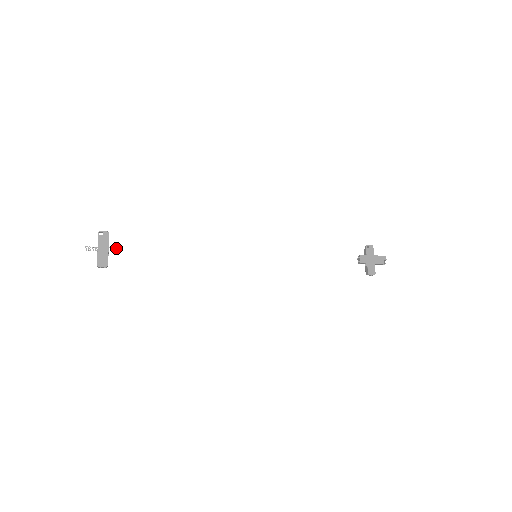
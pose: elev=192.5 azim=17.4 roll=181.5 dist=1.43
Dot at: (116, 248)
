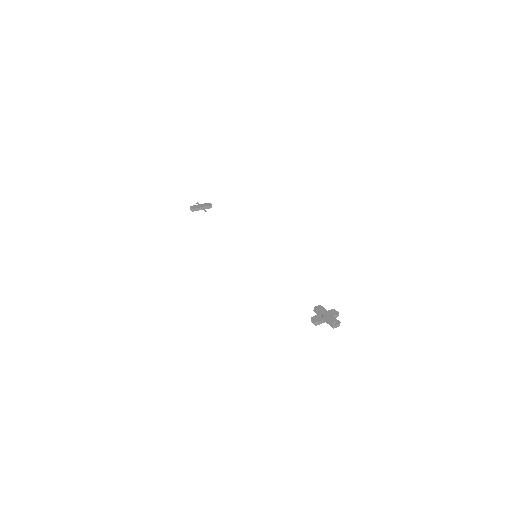
Dot at: occluded
